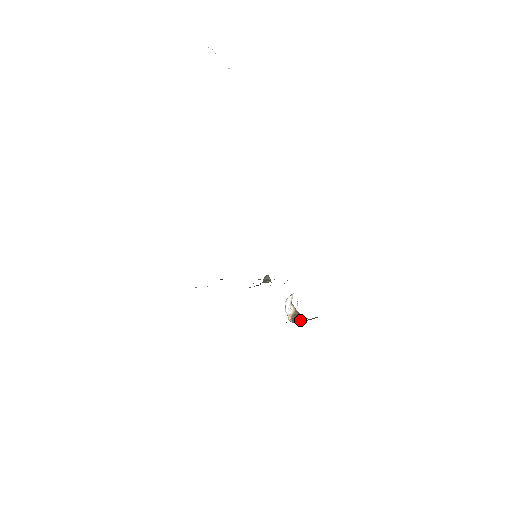
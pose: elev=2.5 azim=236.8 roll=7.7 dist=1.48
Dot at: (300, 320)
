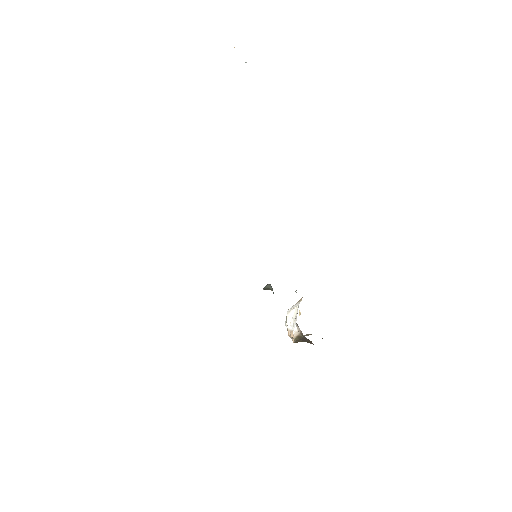
Dot at: (304, 341)
